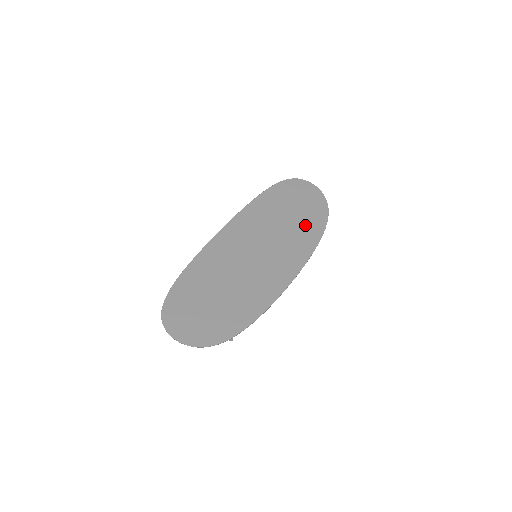
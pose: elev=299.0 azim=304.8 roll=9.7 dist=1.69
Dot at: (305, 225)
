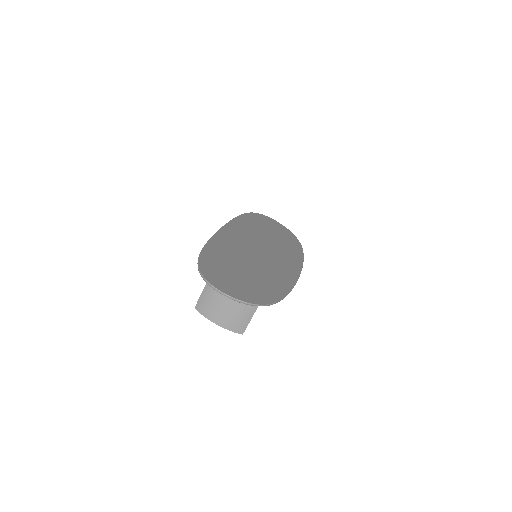
Dot at: (286, 243)
